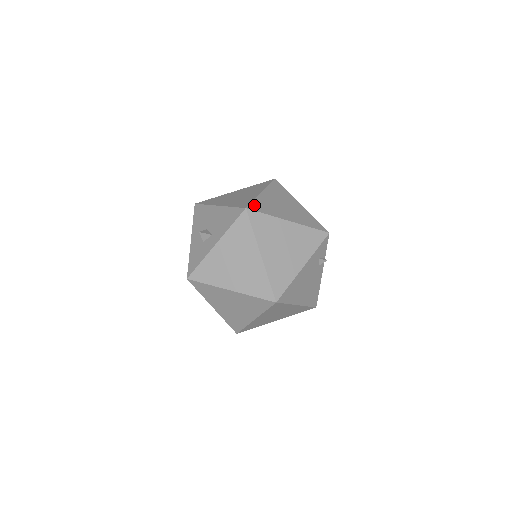
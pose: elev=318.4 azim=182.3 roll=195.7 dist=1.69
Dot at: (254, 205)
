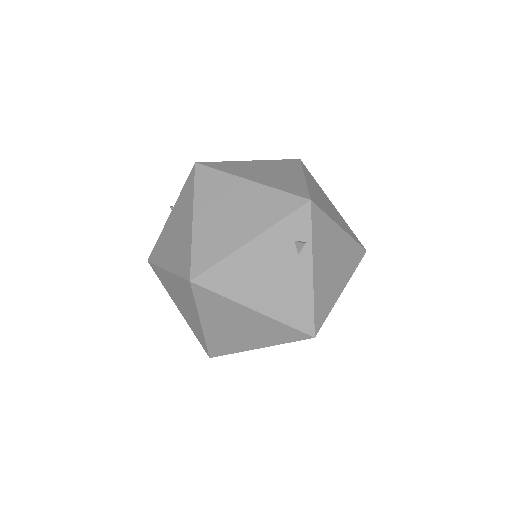
Dot at: (214, 163)
